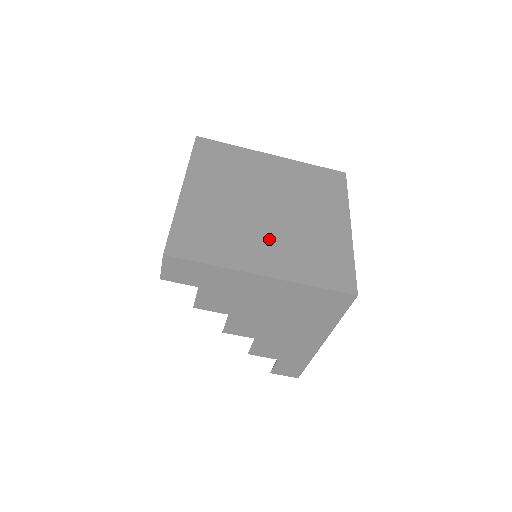
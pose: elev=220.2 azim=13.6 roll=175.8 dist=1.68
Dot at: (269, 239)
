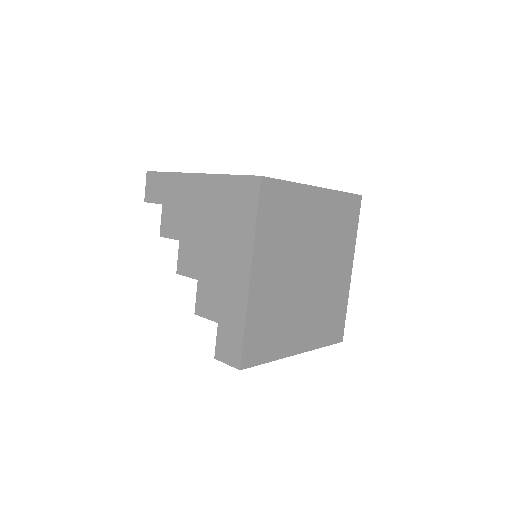
Dot at: occluded
